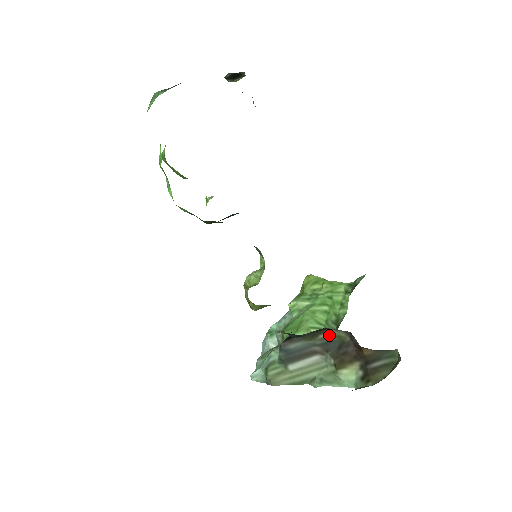
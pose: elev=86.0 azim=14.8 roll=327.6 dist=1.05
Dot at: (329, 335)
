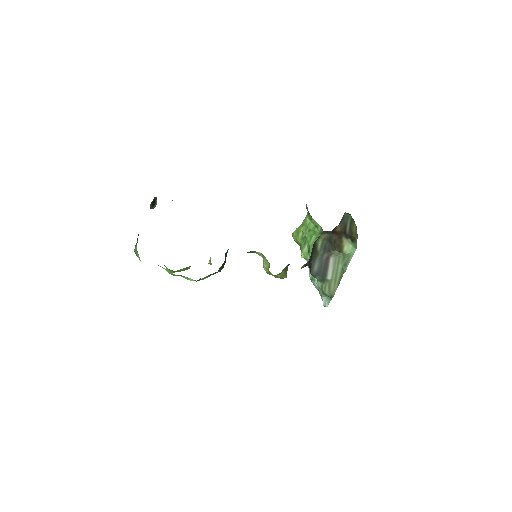
Dot at: (320, 244)
